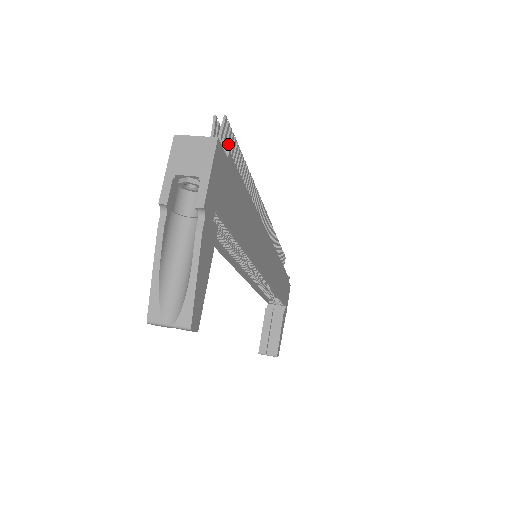
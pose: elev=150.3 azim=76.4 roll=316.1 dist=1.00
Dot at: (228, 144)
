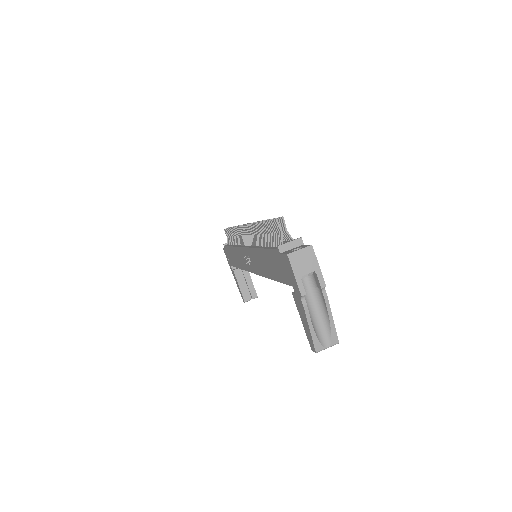
Dot at: (281, 228)
